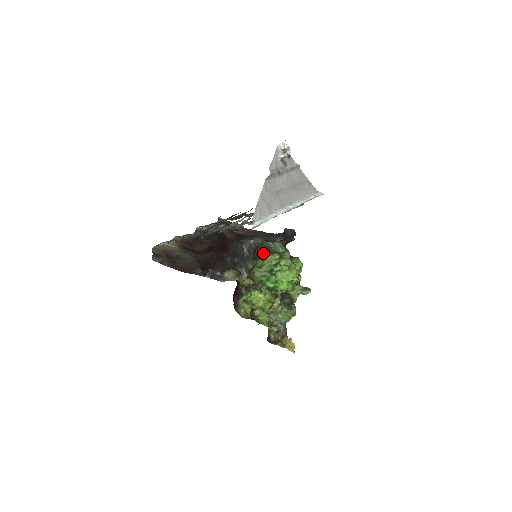
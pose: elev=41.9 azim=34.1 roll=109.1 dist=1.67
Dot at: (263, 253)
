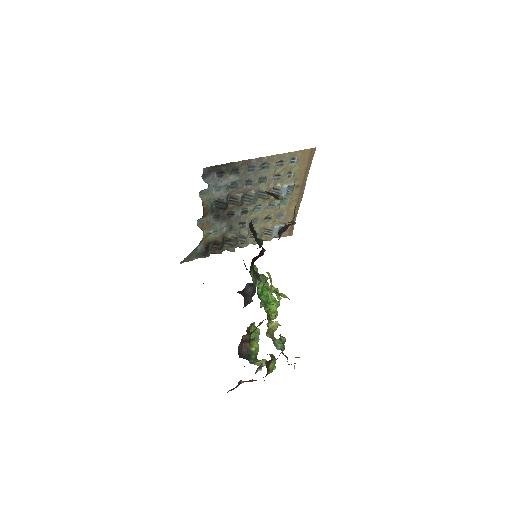
Dot at: occluded
